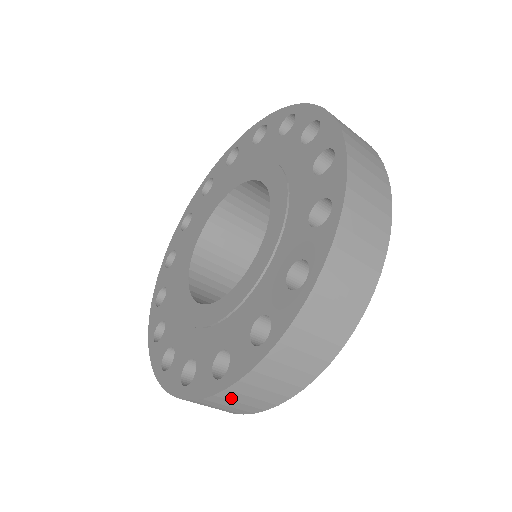
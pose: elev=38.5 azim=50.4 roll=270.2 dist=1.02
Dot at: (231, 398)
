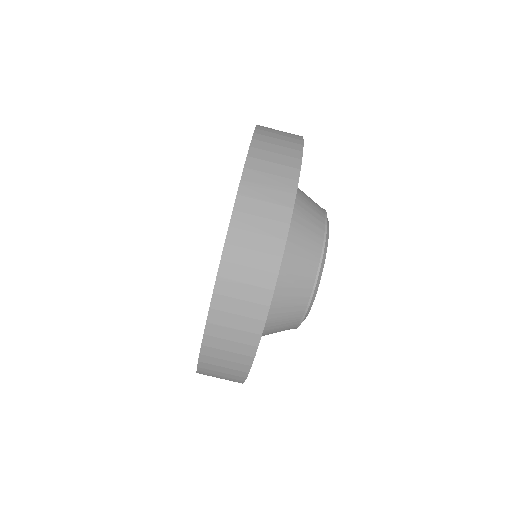
Dot at: (225, 308)
